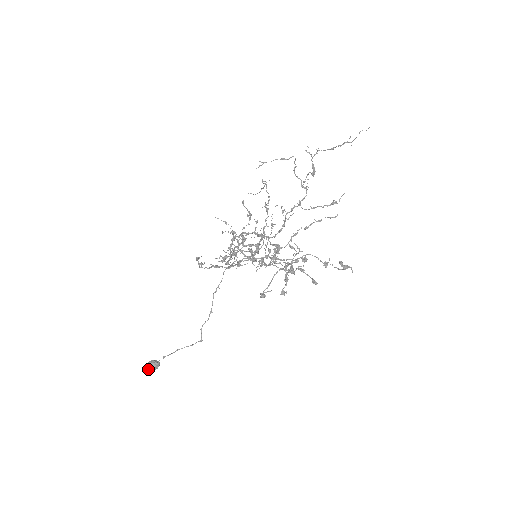
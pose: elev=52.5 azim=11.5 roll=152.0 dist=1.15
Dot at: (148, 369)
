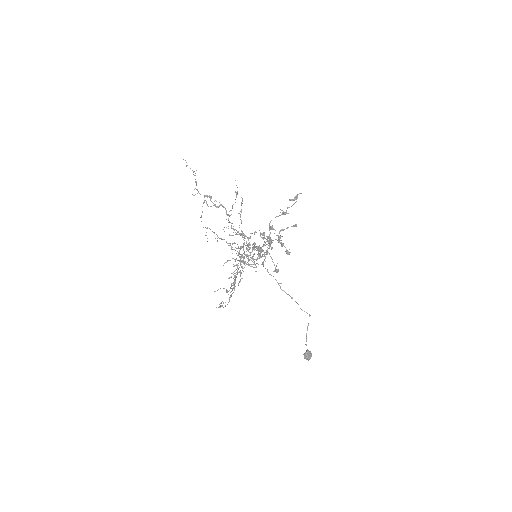
Dot at: occluded
